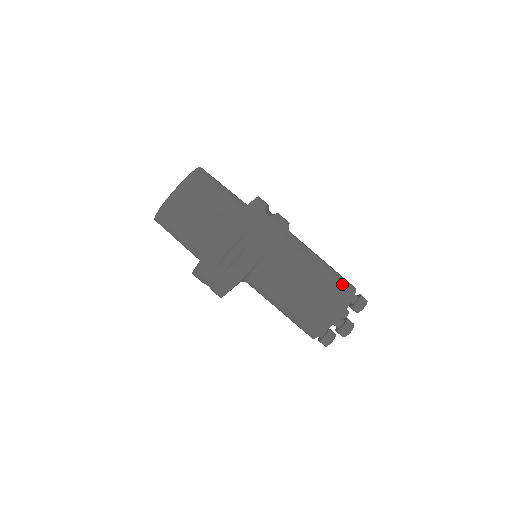
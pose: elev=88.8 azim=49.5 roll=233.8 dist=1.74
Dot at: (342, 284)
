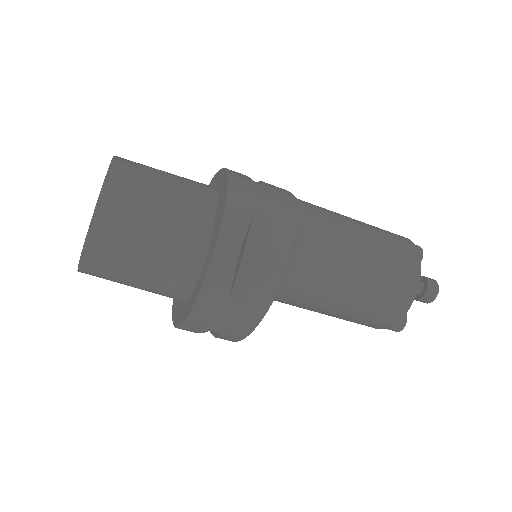
Dot at: (393, 235)
